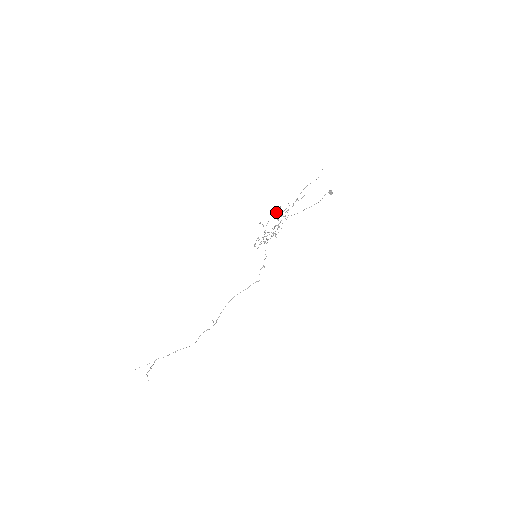
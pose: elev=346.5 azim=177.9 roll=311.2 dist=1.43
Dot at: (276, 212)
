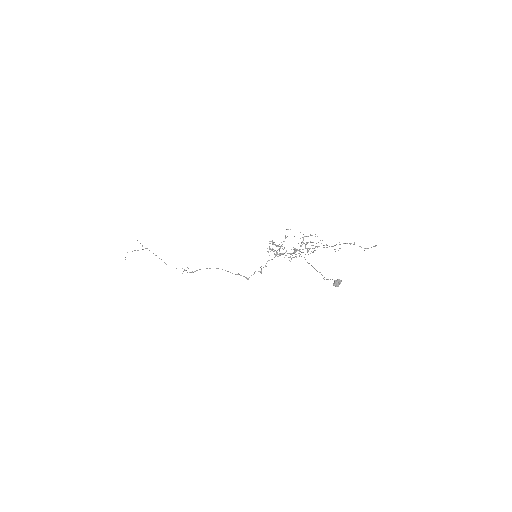
Dot at: occluded
